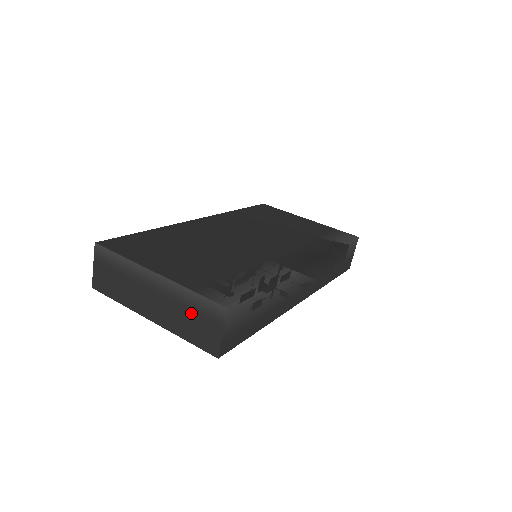
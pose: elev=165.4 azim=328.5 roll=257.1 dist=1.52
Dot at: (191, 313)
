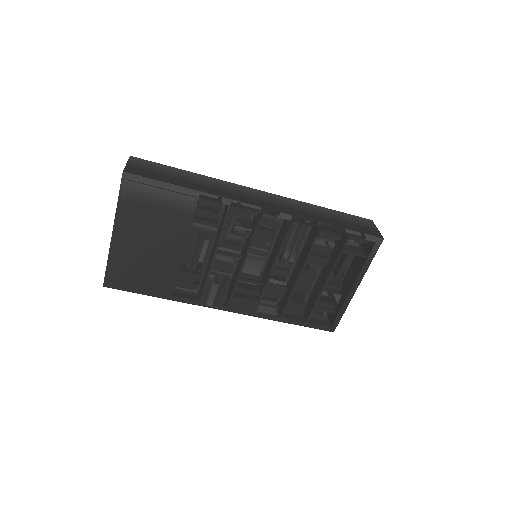
Dot at: occluded
